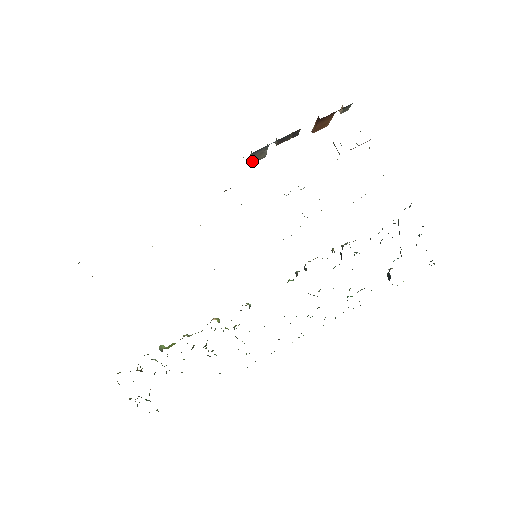
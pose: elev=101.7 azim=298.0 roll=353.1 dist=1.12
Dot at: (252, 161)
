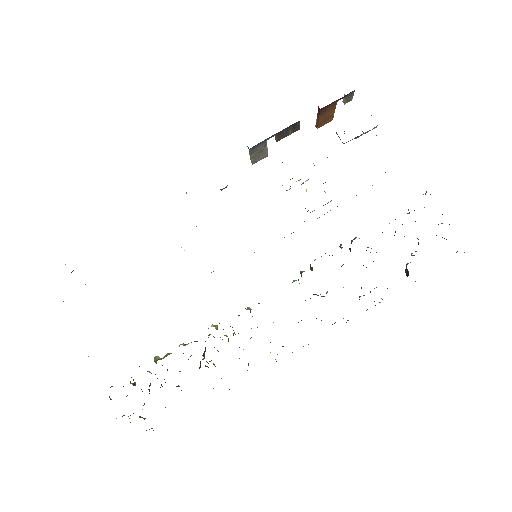
Dot at: (253, 161)
